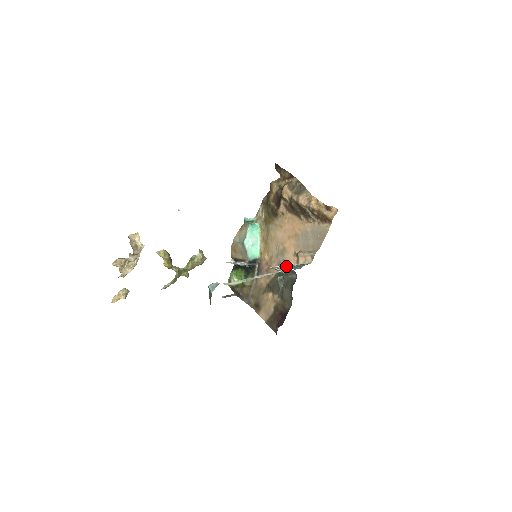
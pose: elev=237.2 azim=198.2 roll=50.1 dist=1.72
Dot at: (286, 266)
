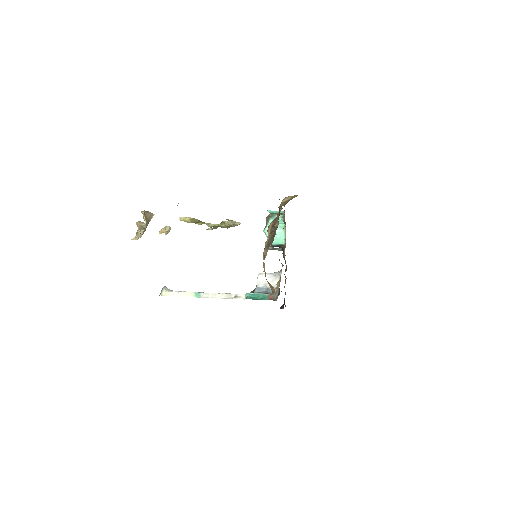
Dot at: (276, 280)
